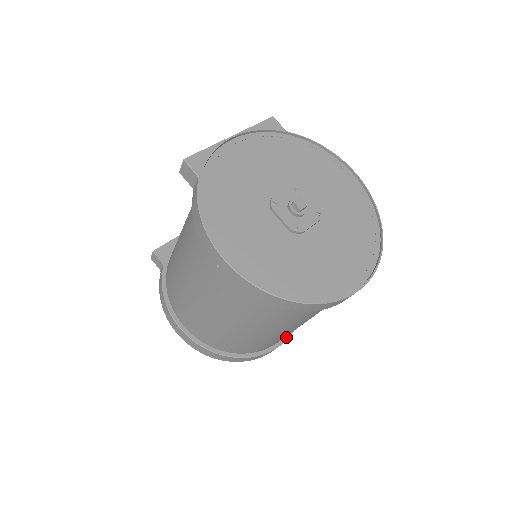
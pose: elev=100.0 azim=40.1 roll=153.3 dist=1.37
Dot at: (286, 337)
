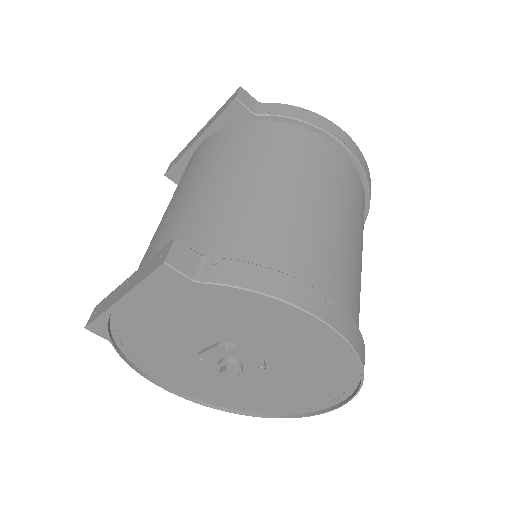
Dot at: occluded
